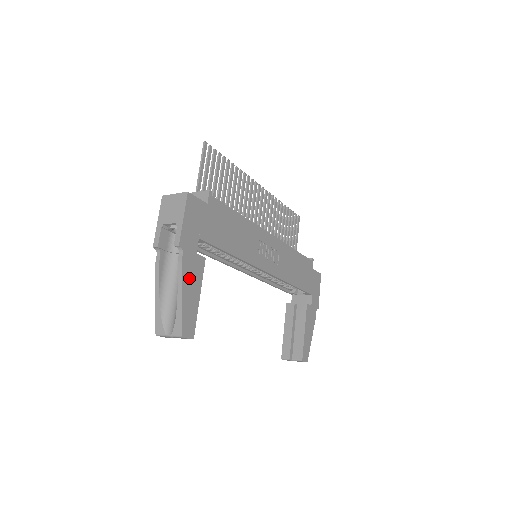
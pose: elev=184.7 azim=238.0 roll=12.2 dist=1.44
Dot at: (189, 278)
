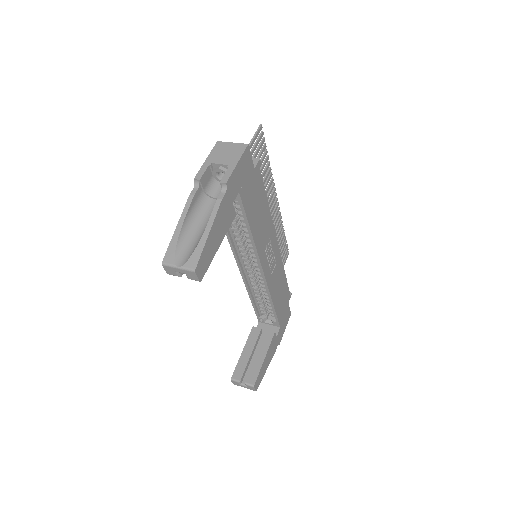
Dot at: (220, 220)
